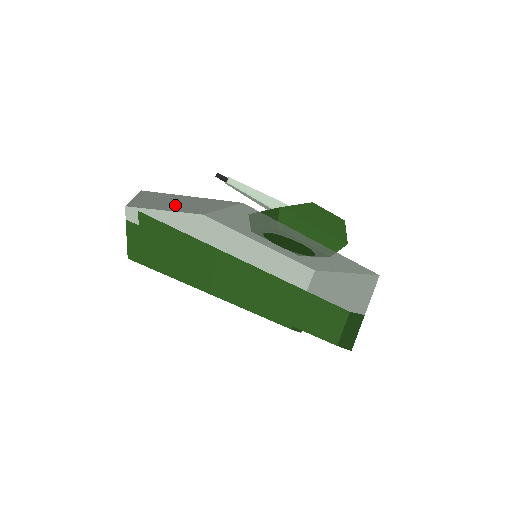
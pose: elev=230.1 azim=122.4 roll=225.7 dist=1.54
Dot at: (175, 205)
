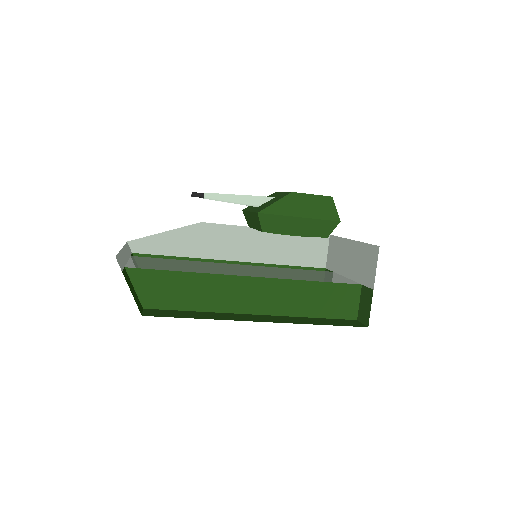
Dot at: occluded
